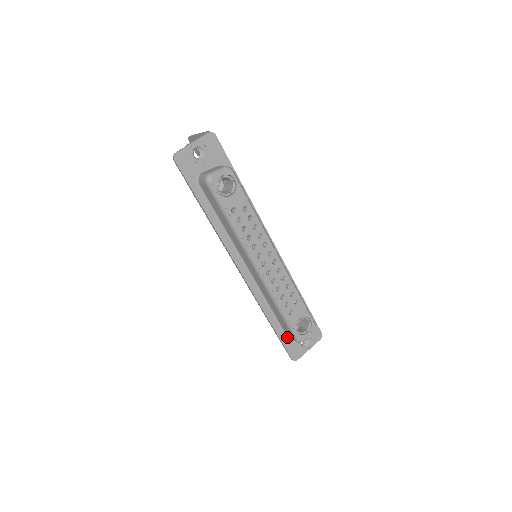
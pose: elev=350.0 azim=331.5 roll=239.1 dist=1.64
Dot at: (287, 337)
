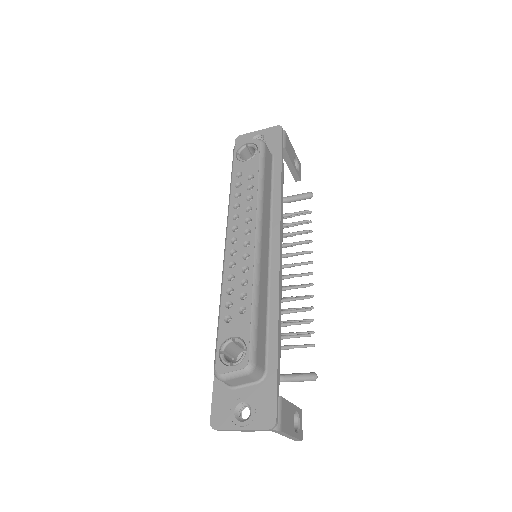
Dot at: occluded
